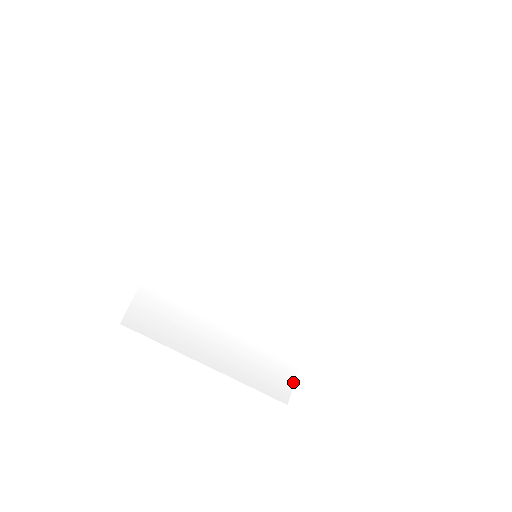
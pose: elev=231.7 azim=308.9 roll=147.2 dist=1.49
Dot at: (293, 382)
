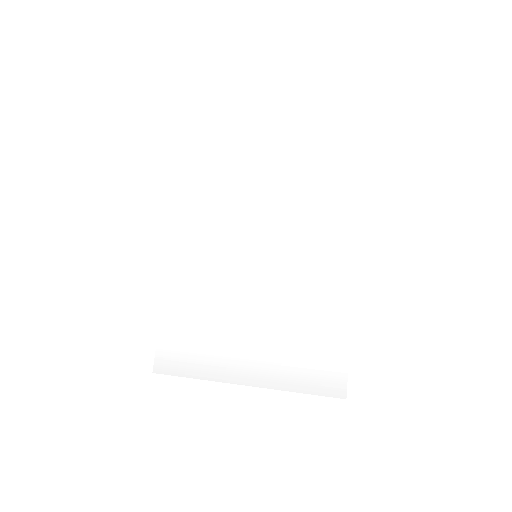
Dot at: (346, 371)
